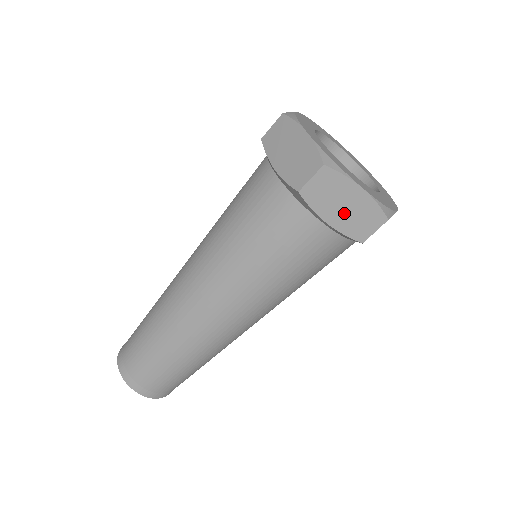
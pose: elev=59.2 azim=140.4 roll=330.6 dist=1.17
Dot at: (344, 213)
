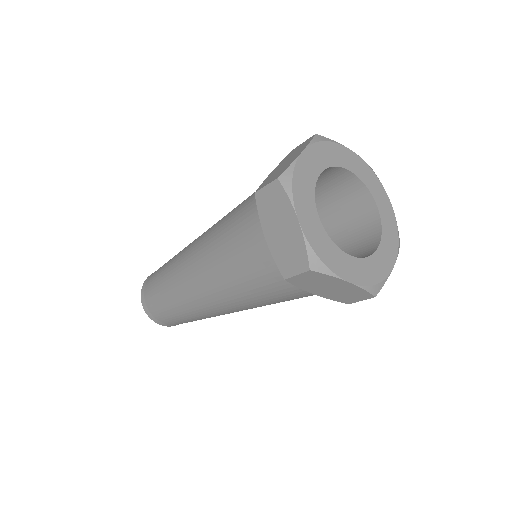
Dot at: occluded
